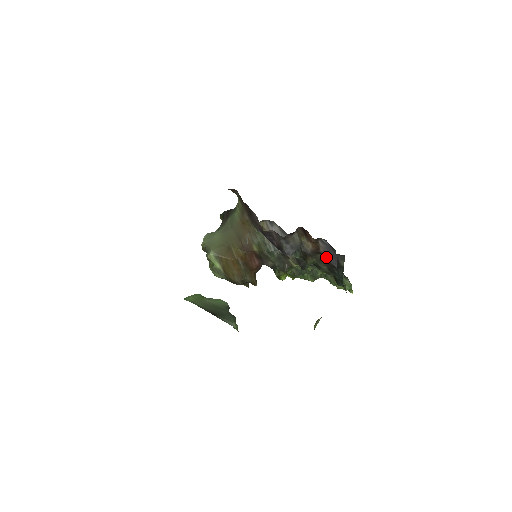
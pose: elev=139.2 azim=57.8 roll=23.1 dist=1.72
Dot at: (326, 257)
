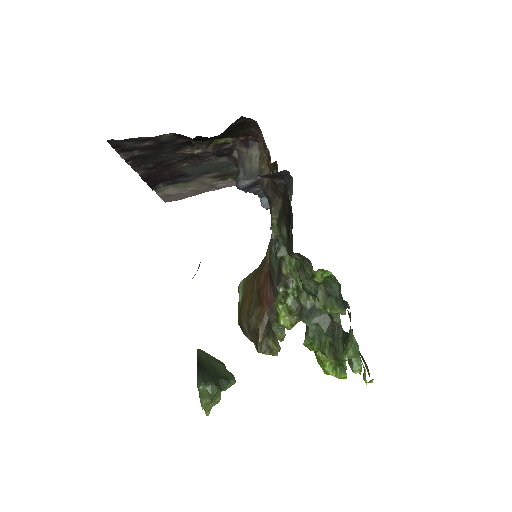
Dot at: occluded
